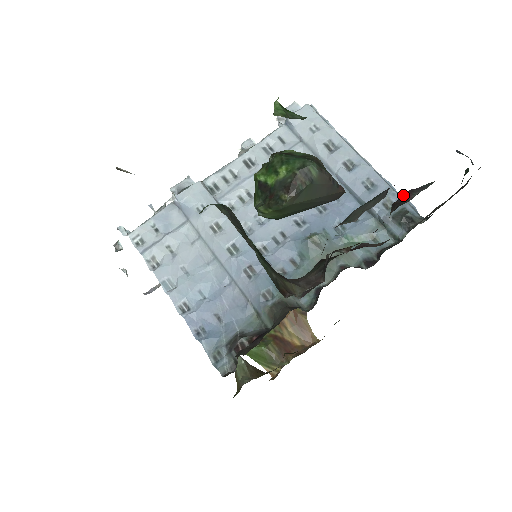
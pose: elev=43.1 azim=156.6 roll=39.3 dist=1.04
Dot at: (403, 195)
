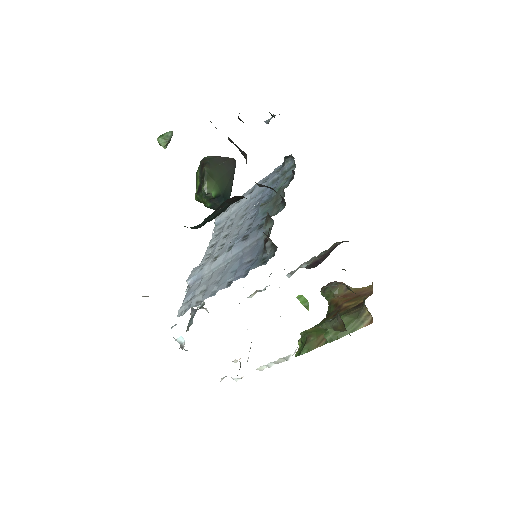
Dot at: occluded
